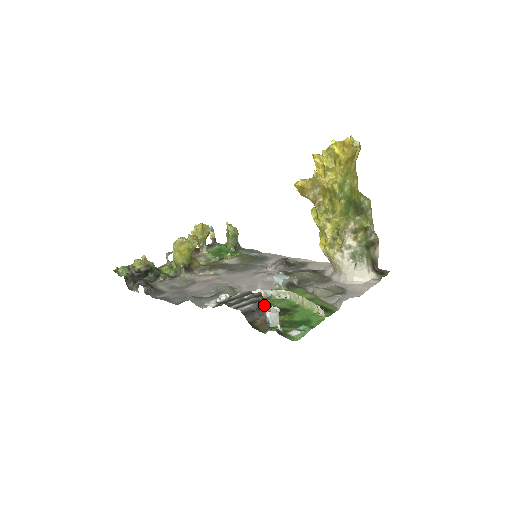
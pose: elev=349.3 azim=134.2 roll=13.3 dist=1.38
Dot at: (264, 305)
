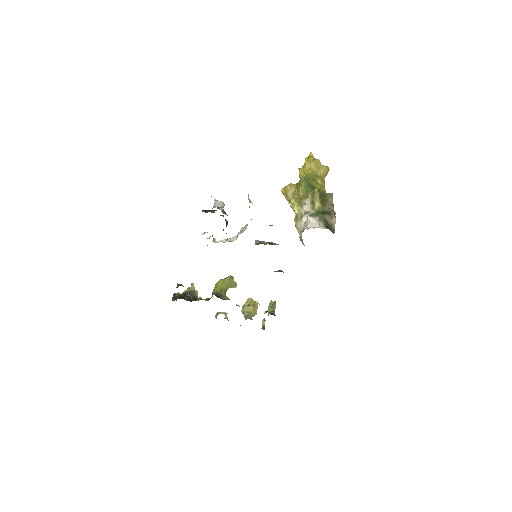
Dot at: occluded
